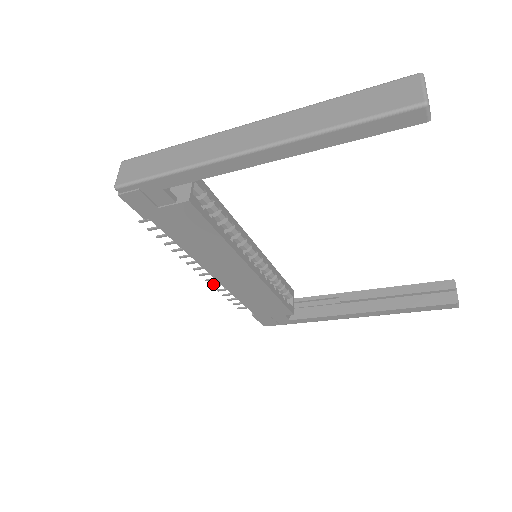
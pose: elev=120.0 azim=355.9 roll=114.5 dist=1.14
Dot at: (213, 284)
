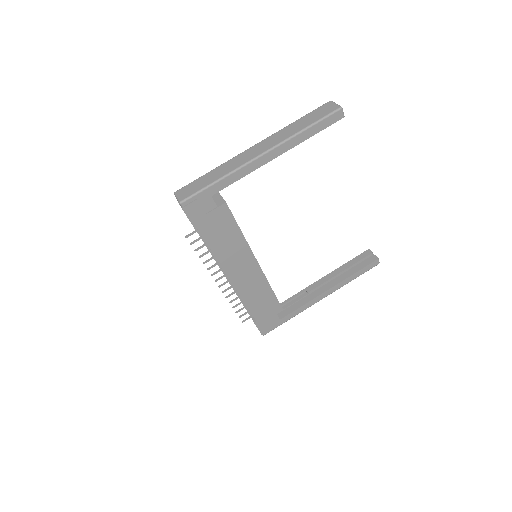
Dot at: (227, 296)
